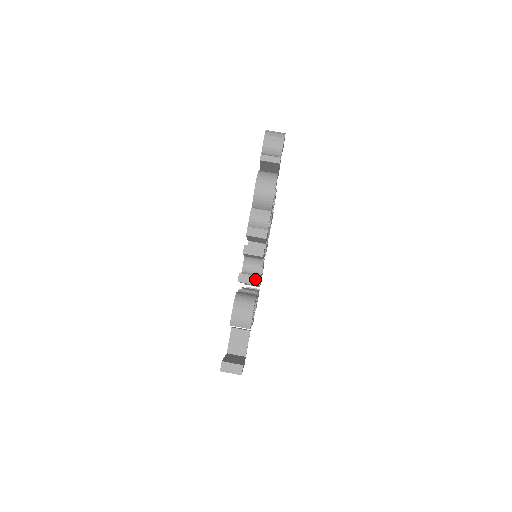
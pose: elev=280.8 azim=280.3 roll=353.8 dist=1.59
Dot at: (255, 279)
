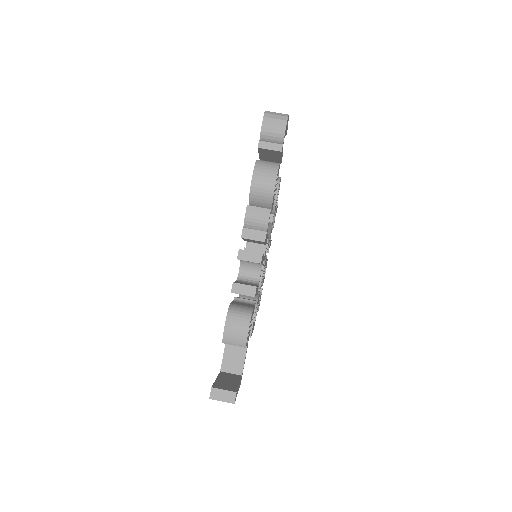
Dot at: (251, 290)
